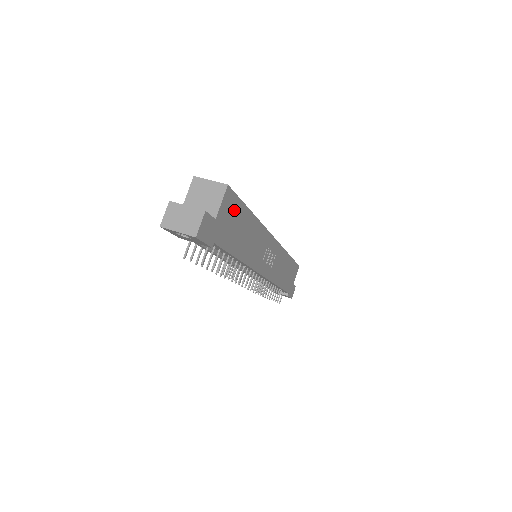
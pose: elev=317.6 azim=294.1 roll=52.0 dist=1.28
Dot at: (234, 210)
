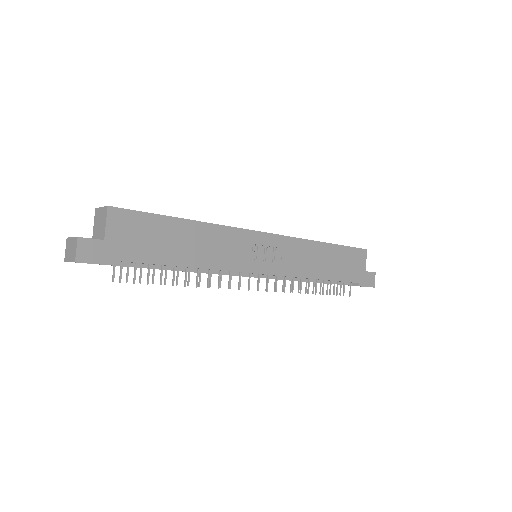
Dot at: (140, 225)
